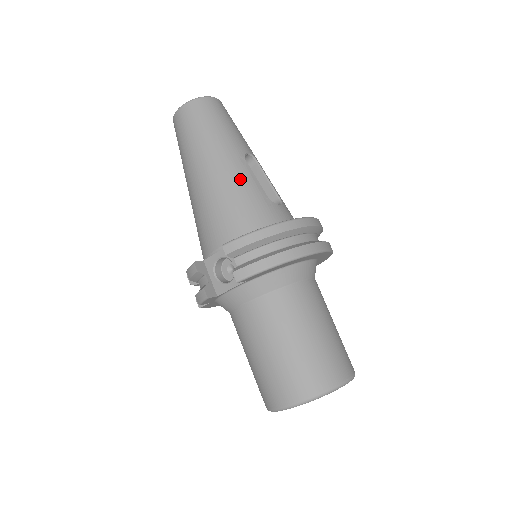
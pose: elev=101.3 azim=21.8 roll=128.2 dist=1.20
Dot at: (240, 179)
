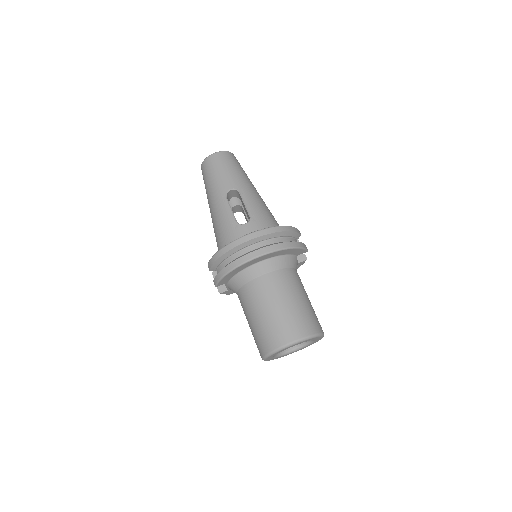
Dot at: (221, 214)
